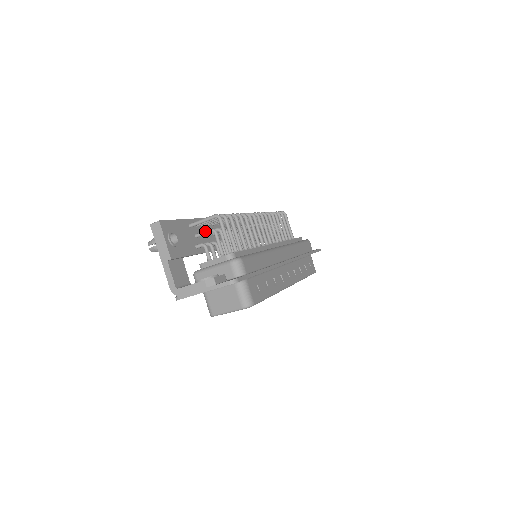
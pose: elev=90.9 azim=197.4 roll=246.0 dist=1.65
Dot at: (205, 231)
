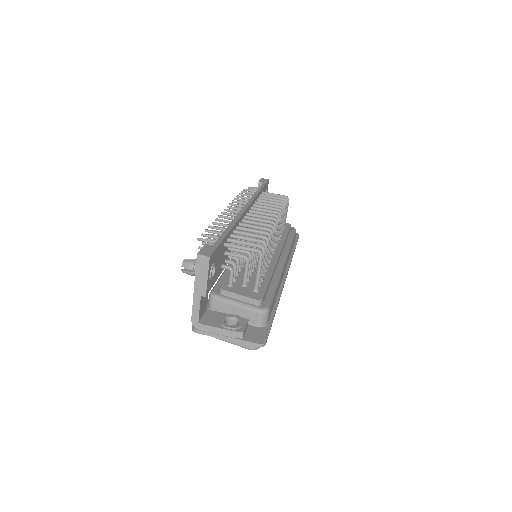
Dot at: (238, 255)
